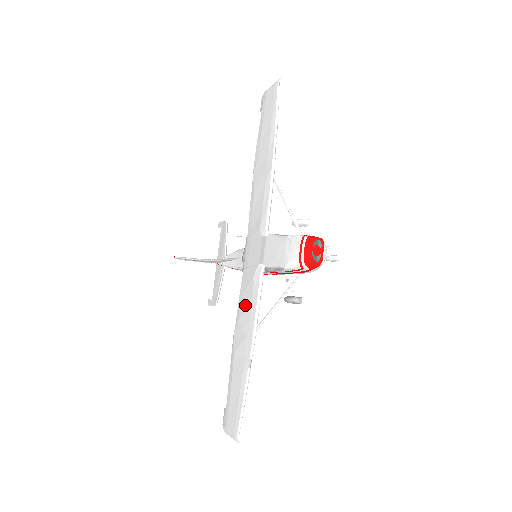
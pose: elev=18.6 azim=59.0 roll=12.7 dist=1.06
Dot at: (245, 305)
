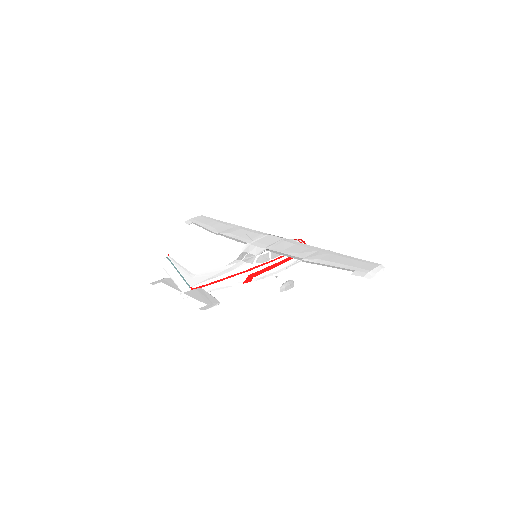
Dot at: (295, 248)
